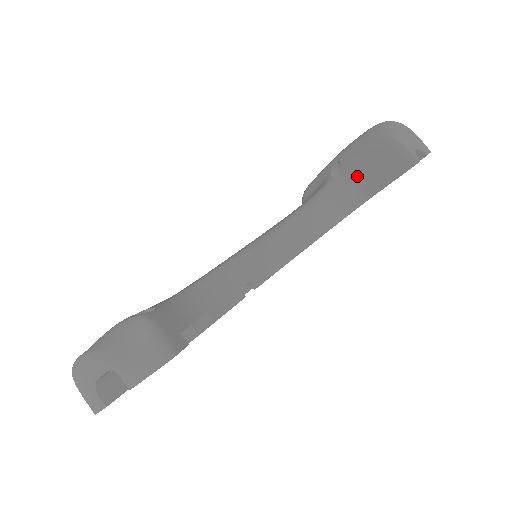
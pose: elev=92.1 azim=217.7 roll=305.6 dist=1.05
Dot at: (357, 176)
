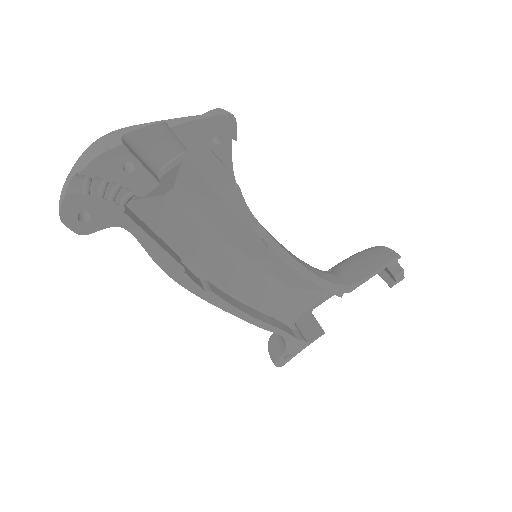
Dot at: (347, 270)
